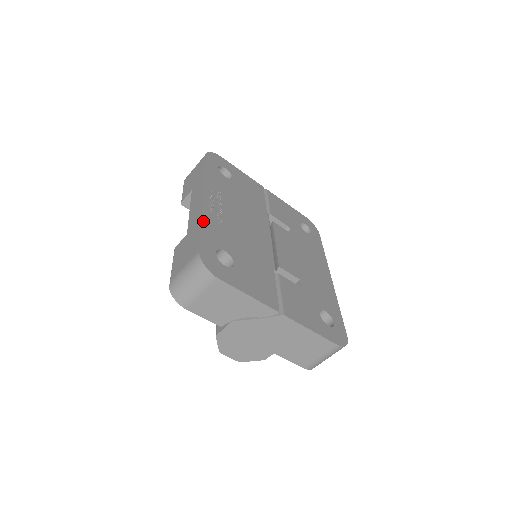
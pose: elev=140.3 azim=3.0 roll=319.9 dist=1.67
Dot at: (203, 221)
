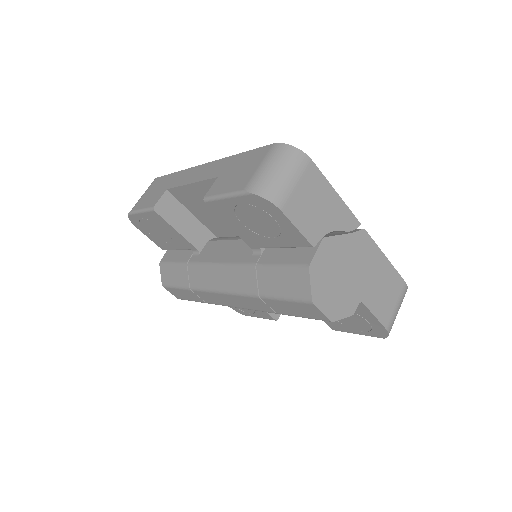
Dot at: occluded
